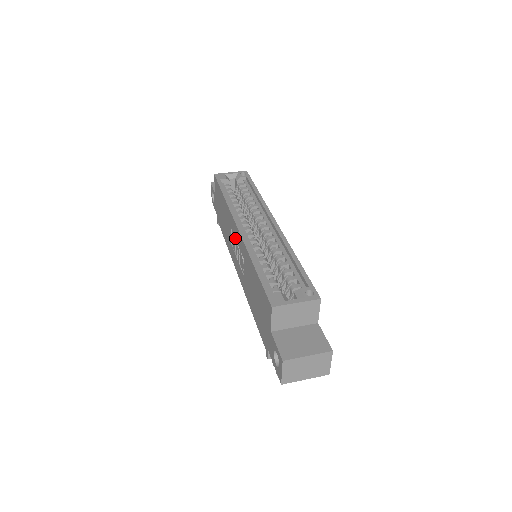
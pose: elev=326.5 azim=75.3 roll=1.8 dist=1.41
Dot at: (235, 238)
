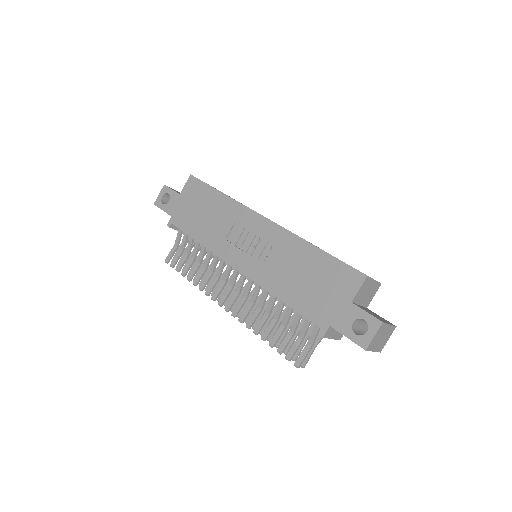
Dot at: (251, 230)
